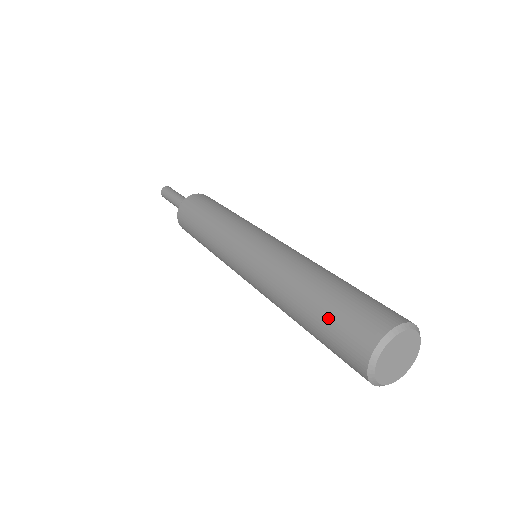
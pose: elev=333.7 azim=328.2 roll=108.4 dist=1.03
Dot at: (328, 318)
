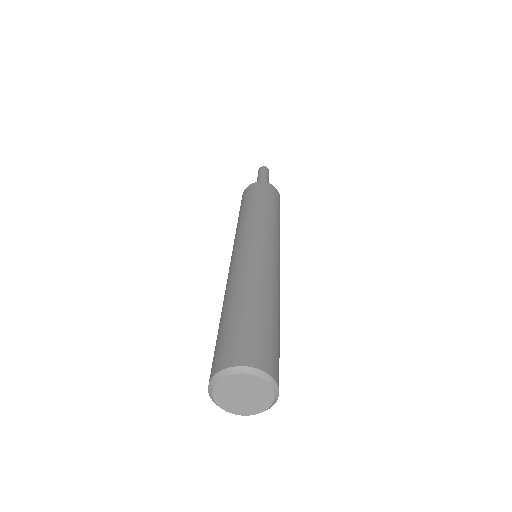
Dot at: occluded
